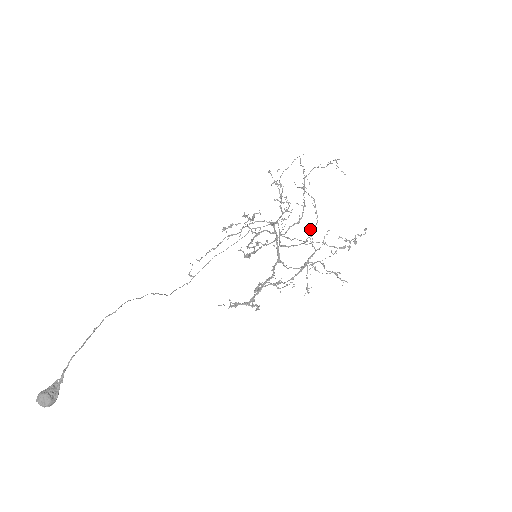
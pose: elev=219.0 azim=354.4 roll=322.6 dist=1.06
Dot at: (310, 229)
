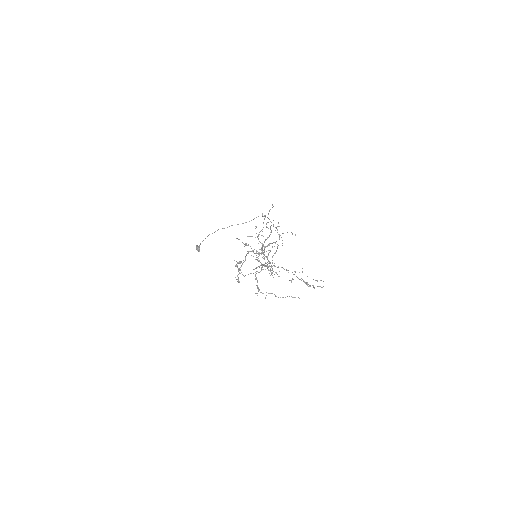
Dot at: (269, 273)
